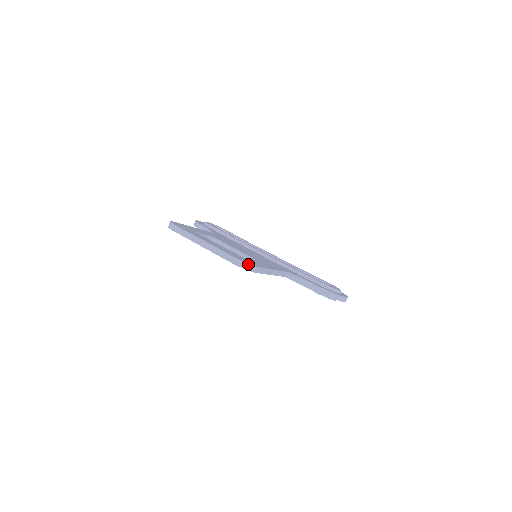
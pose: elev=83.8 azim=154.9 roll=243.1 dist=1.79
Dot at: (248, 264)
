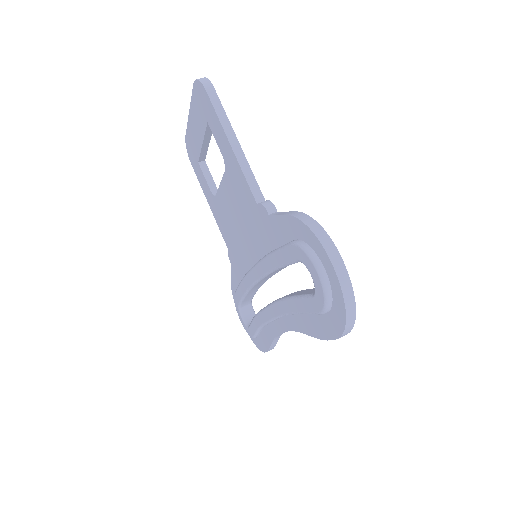
Dot at: (206, 78)
